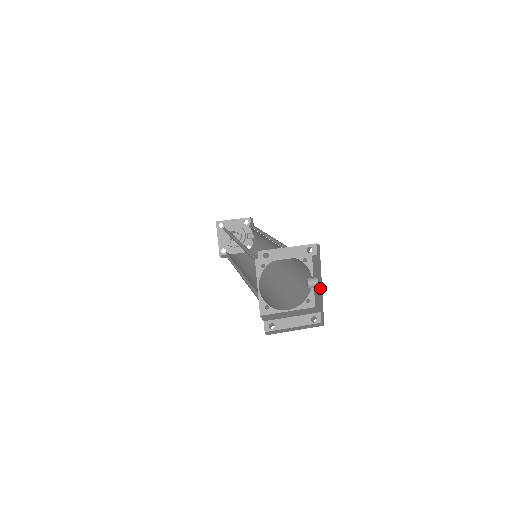
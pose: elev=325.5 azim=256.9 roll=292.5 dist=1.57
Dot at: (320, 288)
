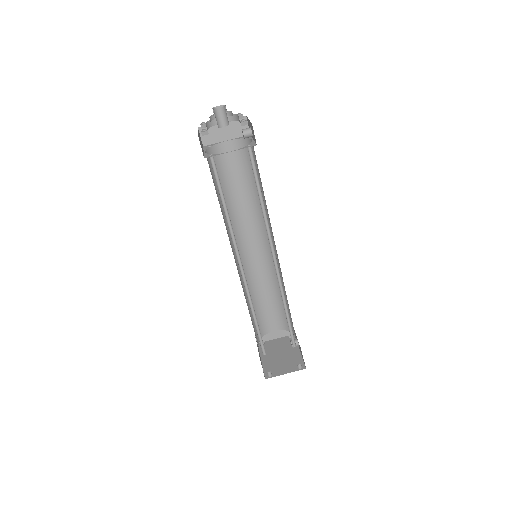
Dot at: (298, 346)
